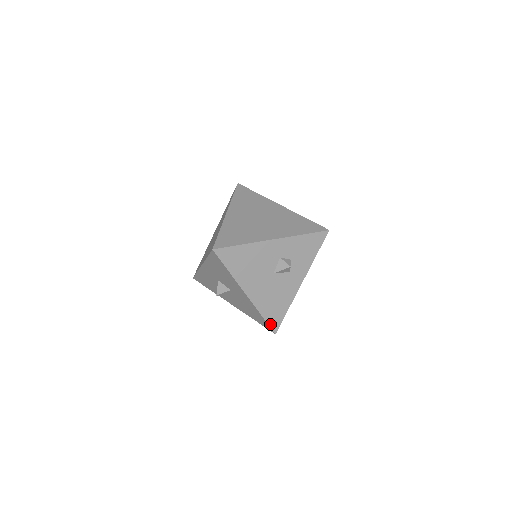
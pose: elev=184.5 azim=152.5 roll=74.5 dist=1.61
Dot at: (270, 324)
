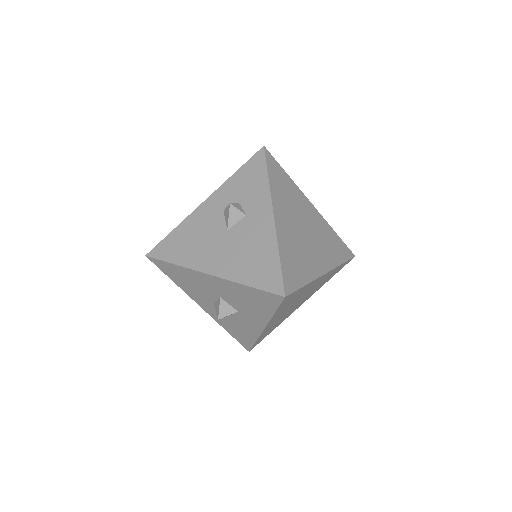
Dot at: (266, 289)
